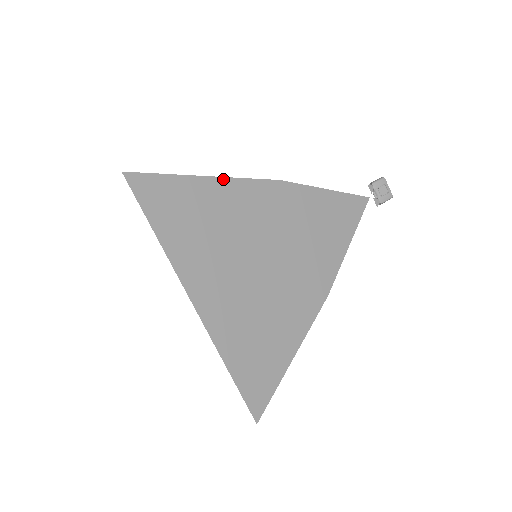
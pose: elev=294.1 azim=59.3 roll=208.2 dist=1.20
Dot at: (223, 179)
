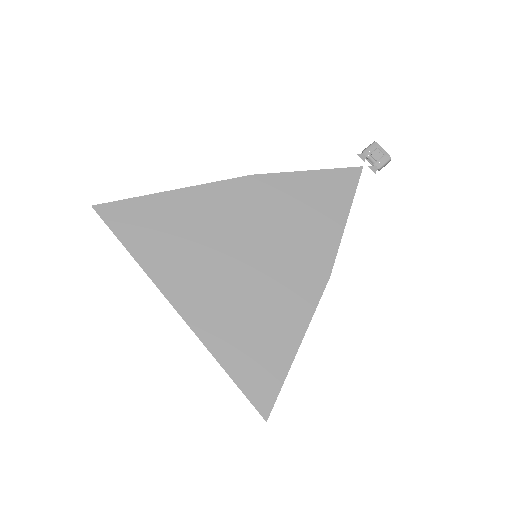
Dot at: (190, 189)
